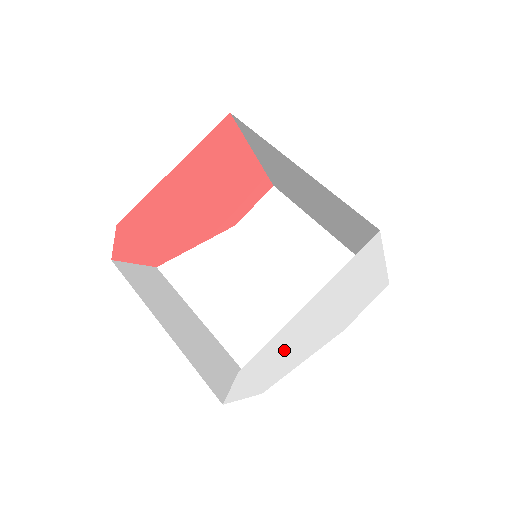
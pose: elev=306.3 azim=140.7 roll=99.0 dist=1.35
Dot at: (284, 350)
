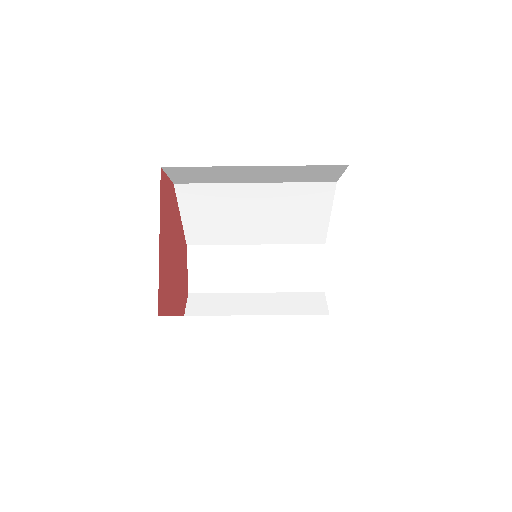
Dot at: occluded
